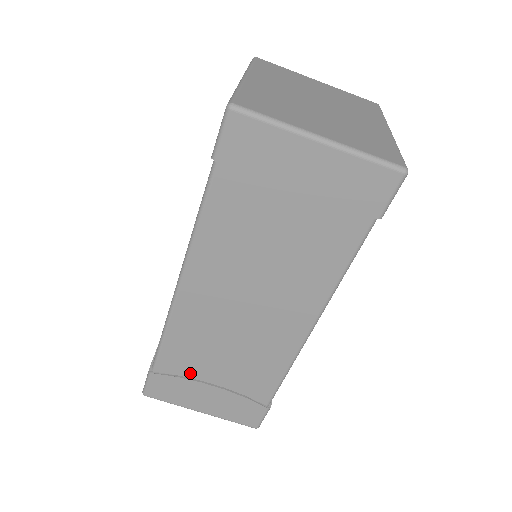
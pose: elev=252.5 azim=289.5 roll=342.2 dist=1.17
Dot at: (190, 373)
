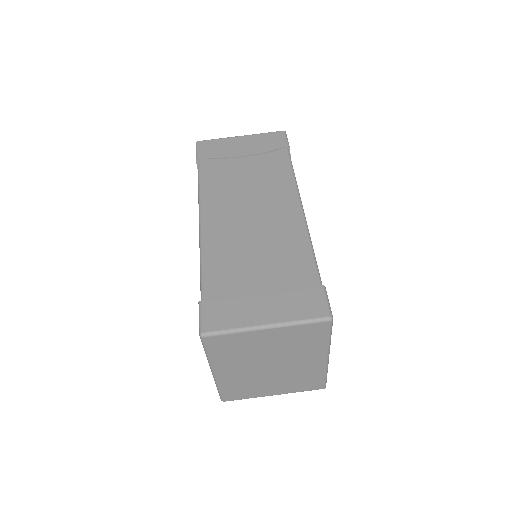
Dot at: (236, 286)
